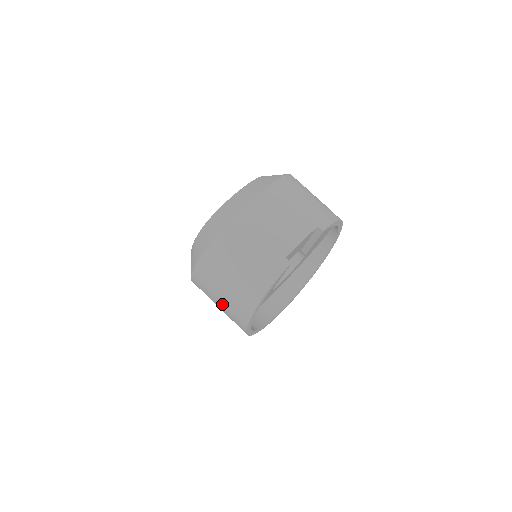
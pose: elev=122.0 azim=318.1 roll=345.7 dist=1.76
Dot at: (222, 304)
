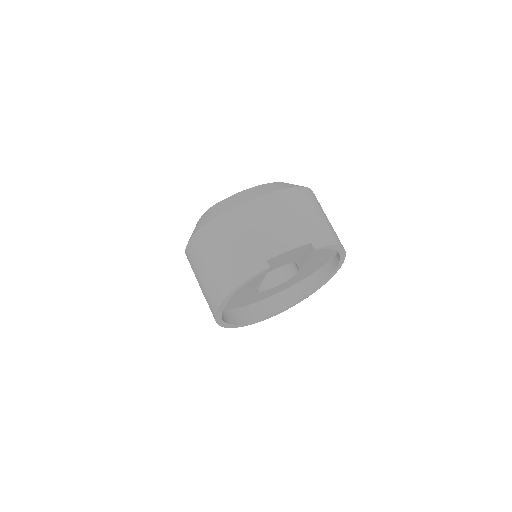
Dot at: (202, 286)
